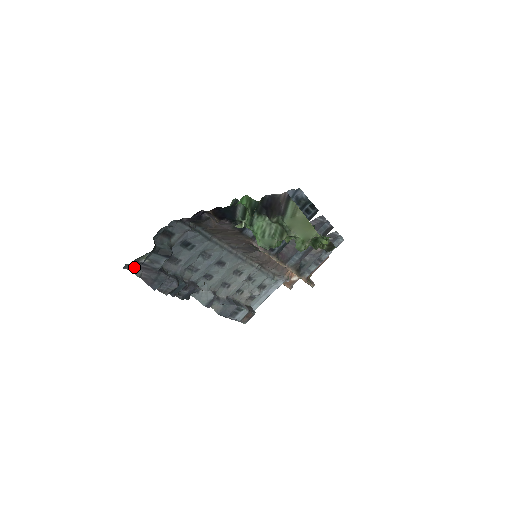
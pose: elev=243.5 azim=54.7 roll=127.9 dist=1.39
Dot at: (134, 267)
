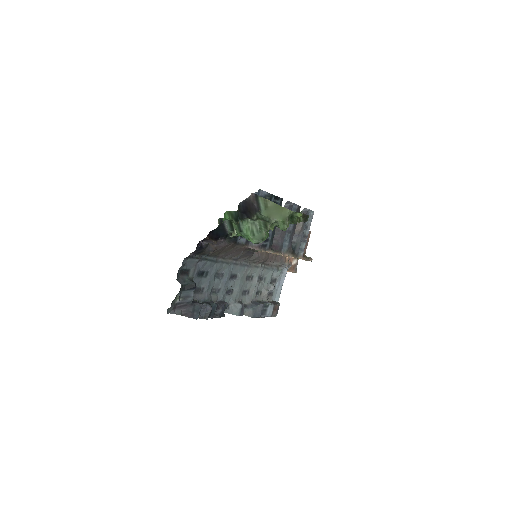
Dot at: (174, 309)
